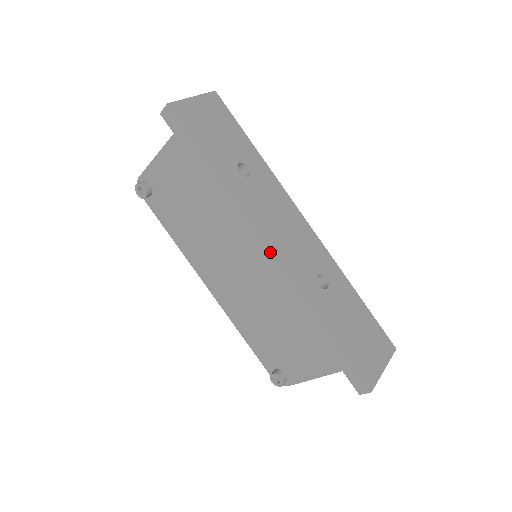
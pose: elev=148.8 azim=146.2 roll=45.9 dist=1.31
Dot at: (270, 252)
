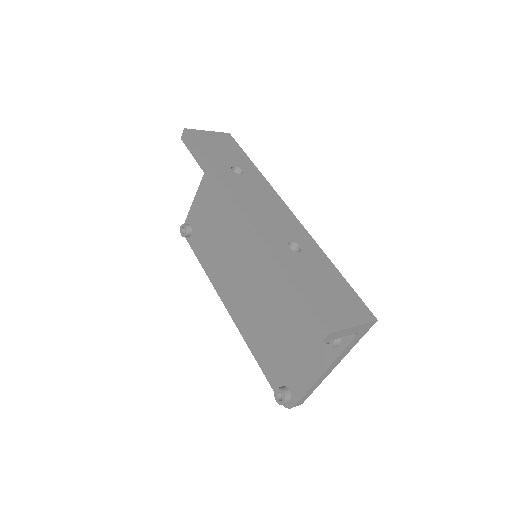
Dot at: (243, 215)
